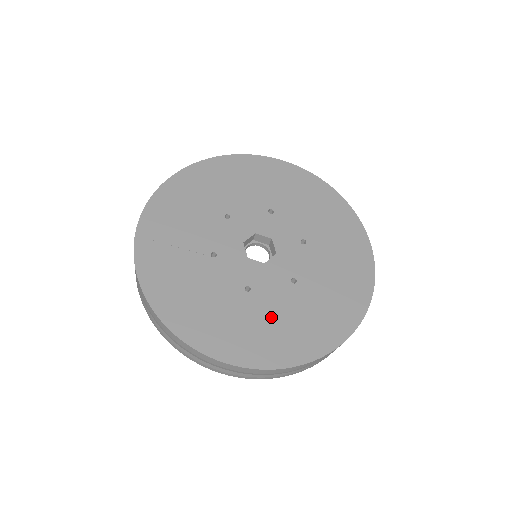
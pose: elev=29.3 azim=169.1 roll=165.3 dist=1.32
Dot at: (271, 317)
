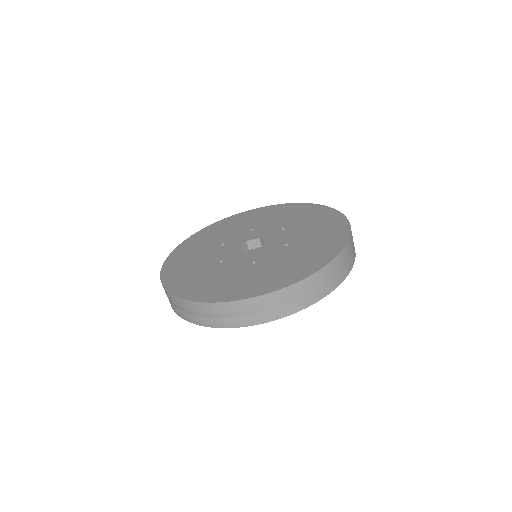
Dot at: (217, 276)
